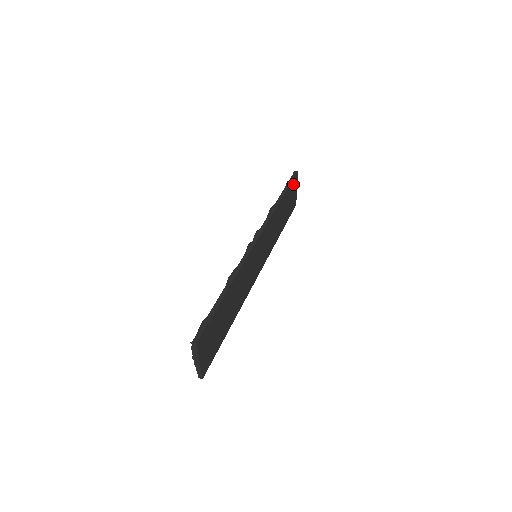
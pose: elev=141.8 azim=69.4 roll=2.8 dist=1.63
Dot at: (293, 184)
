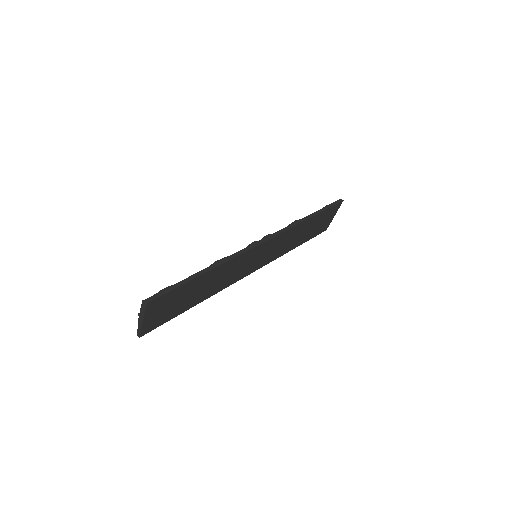
Dot at: (332, 210)
